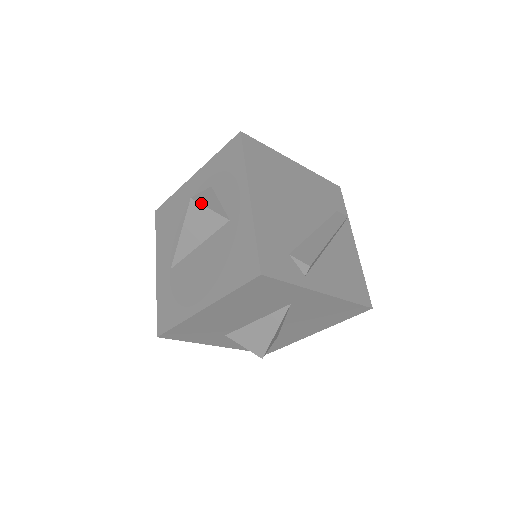
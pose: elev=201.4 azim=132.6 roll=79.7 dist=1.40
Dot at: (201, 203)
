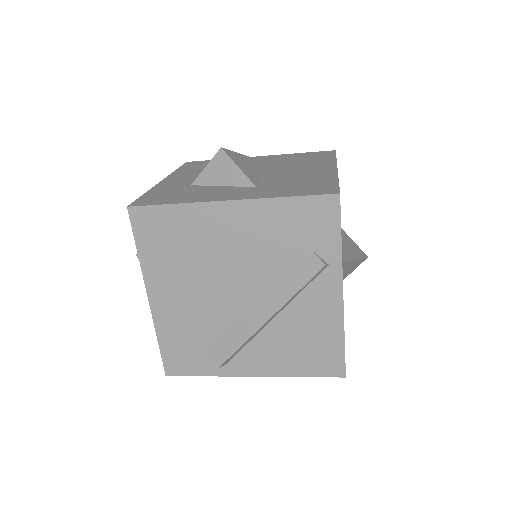
Dot at: occluded
